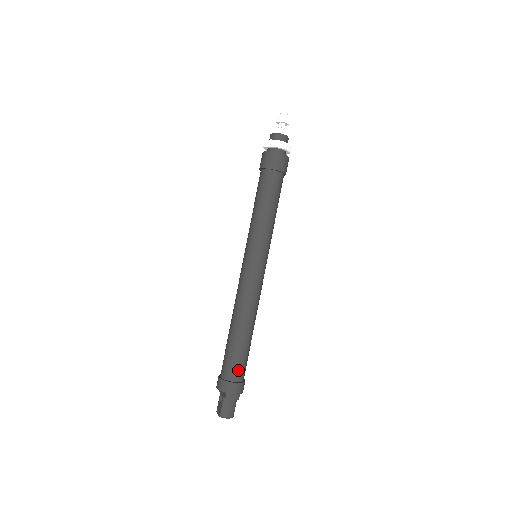
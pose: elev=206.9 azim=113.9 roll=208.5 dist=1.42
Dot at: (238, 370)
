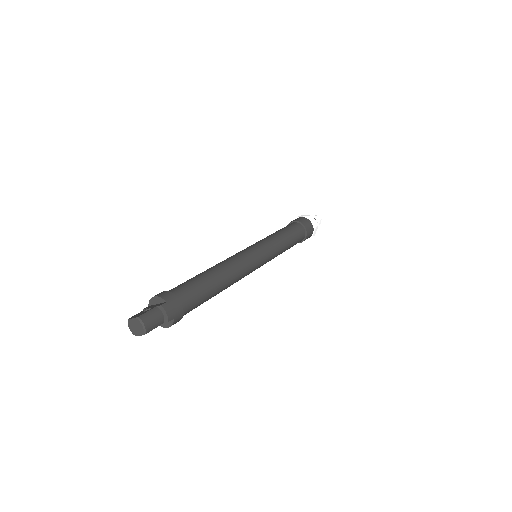
Dot at: (190, 298)
